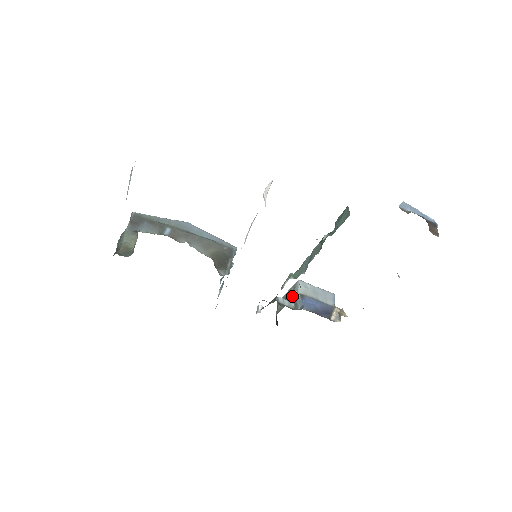
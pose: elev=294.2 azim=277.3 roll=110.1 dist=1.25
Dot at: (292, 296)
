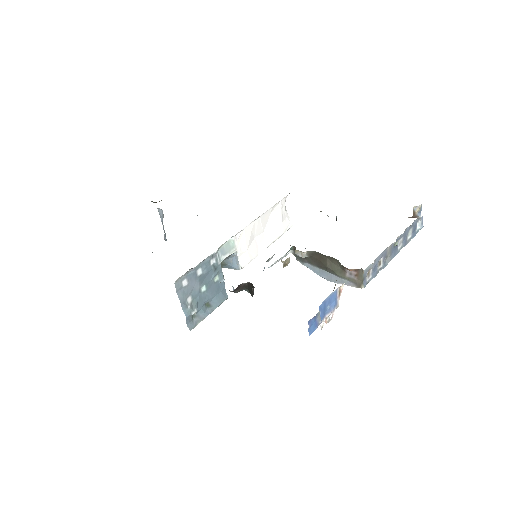
Dot at: occluded
